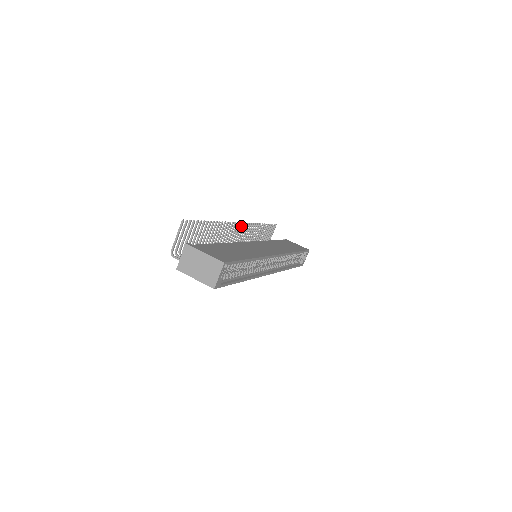
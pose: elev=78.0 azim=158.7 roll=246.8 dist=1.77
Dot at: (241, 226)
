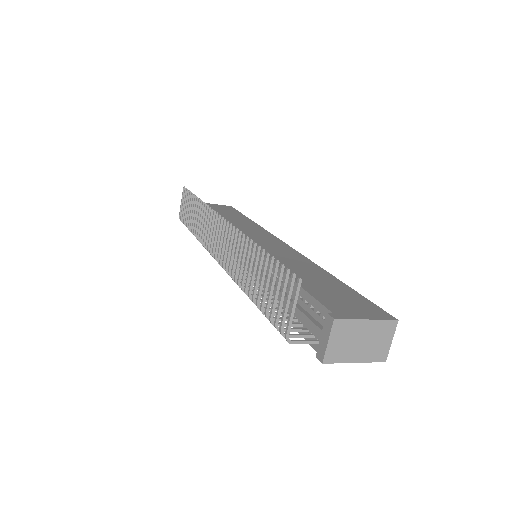
Dot at: (219, 221)
